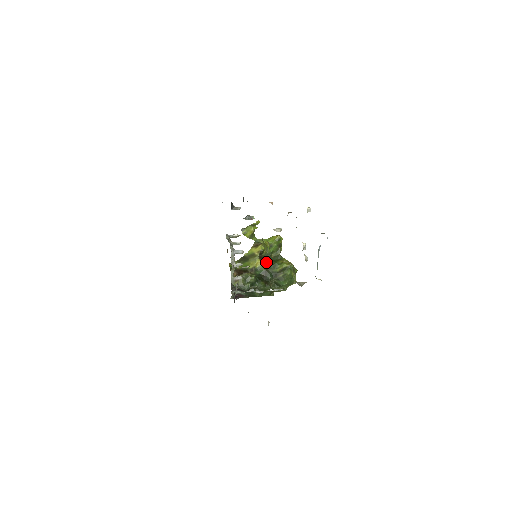
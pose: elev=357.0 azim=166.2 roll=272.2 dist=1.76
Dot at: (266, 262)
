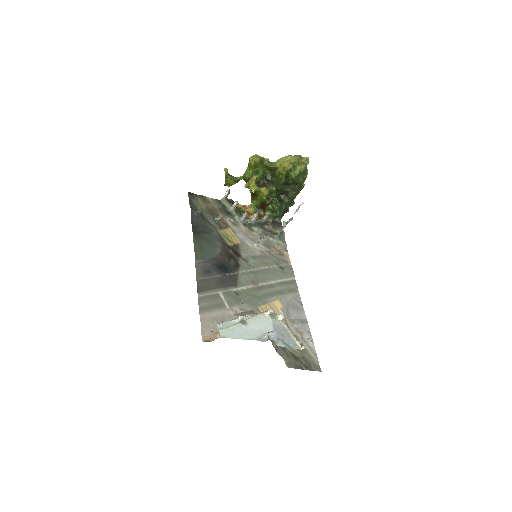
Dot at: (269, 183)
